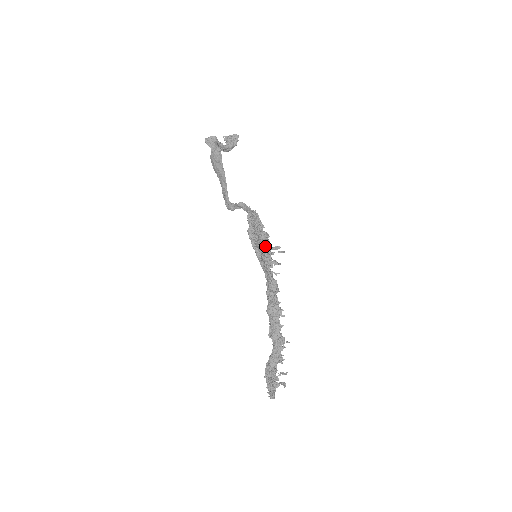
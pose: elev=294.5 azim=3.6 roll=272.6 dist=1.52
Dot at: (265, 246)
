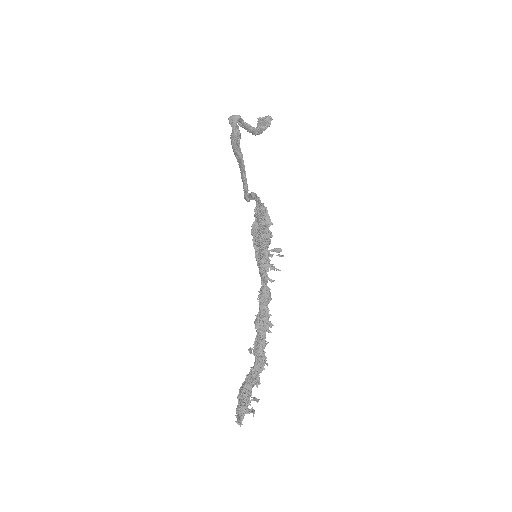
Dot at: (263, 245)
